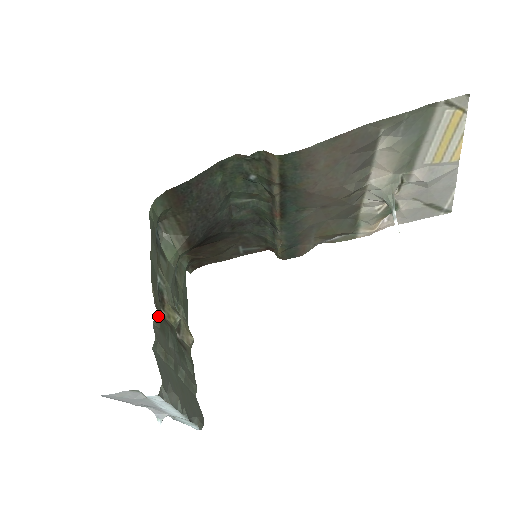
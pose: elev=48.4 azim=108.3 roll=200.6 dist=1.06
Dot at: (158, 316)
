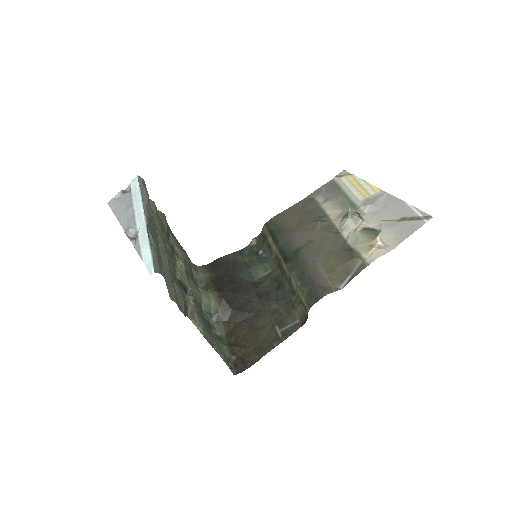
Dot at: (163, 216)
